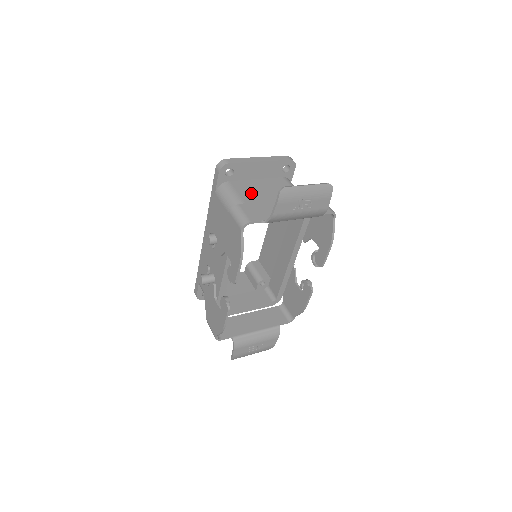
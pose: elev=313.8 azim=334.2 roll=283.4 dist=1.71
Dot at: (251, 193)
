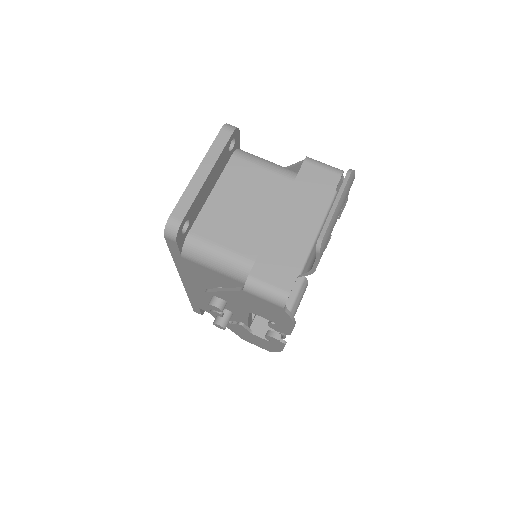
Dot at: (231, 228)
